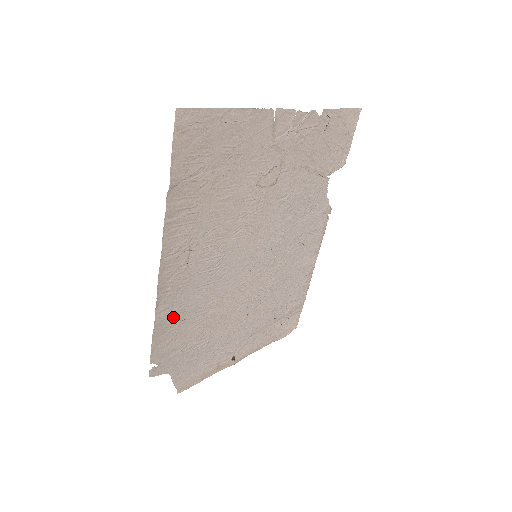
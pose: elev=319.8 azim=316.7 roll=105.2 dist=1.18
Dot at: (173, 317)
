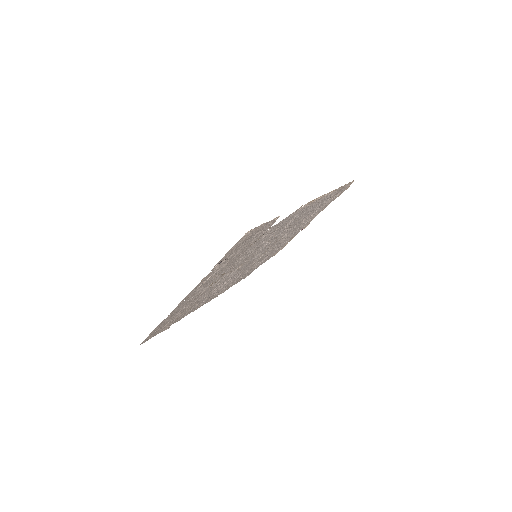
Dot at: (232, 284)
